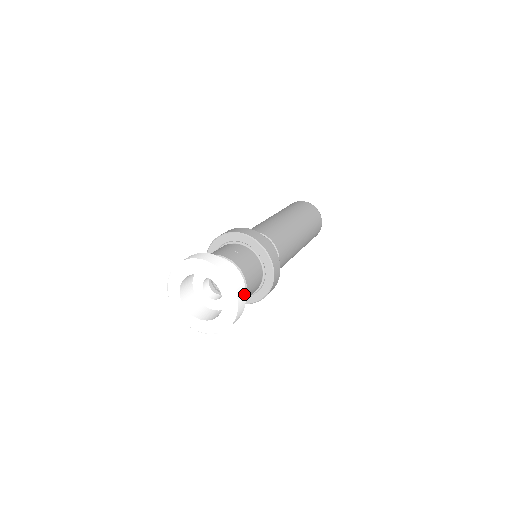
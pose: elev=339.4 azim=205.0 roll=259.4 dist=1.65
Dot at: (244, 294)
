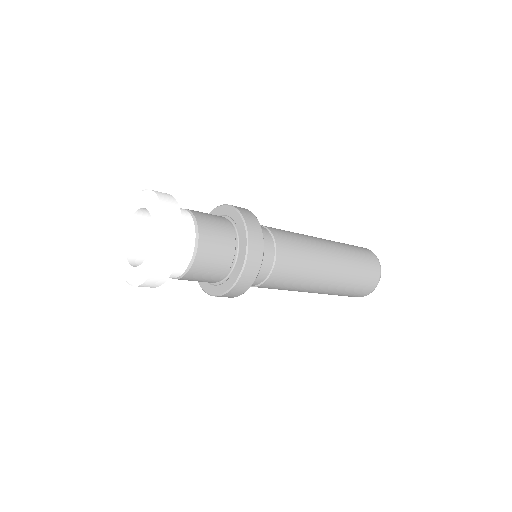
Dot at: (170, 196)
